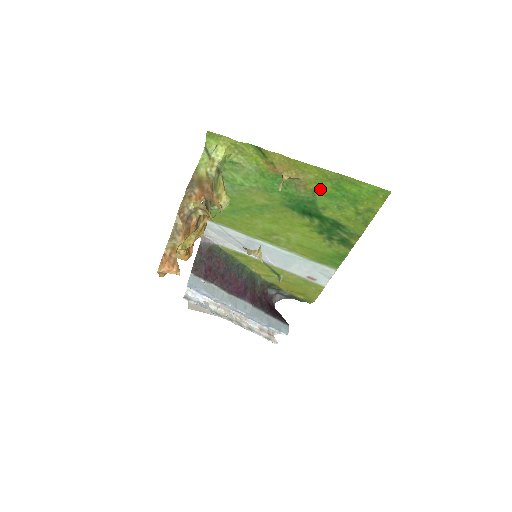
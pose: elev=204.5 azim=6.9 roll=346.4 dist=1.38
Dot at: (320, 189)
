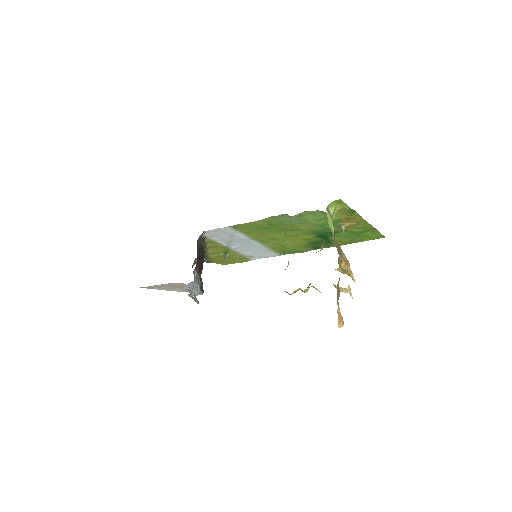
Dot at: (352, 231)
